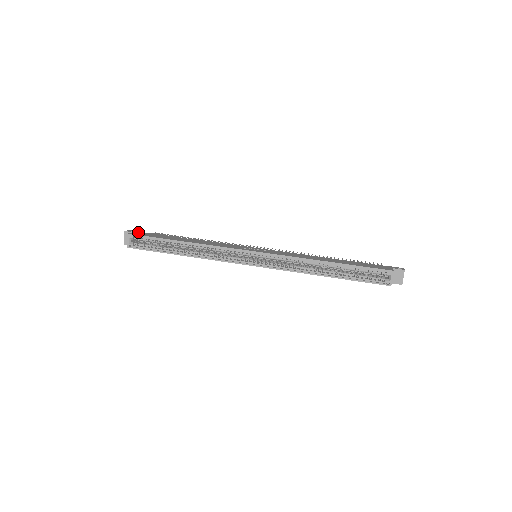
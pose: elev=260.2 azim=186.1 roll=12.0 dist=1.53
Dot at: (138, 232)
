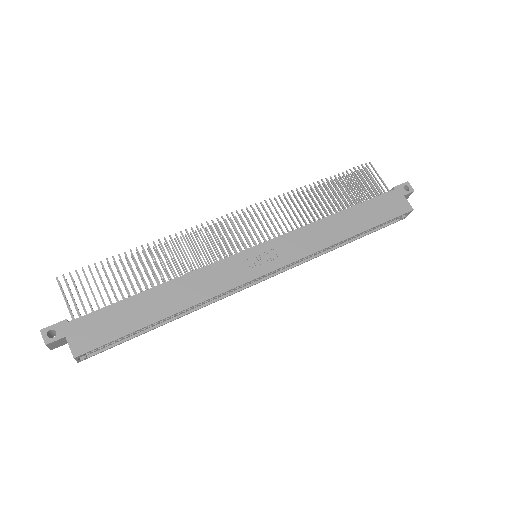
Dot at: (68, 330)
